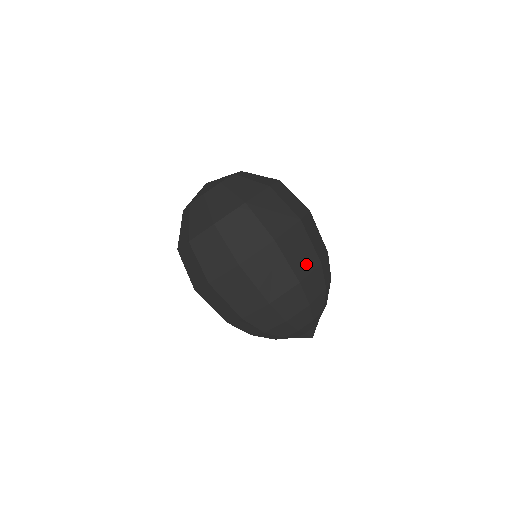
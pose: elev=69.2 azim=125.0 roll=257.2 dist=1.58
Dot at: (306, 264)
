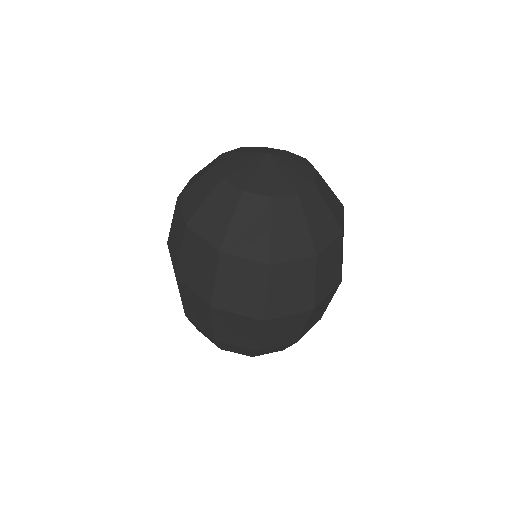
Dot at: (312, 323)
